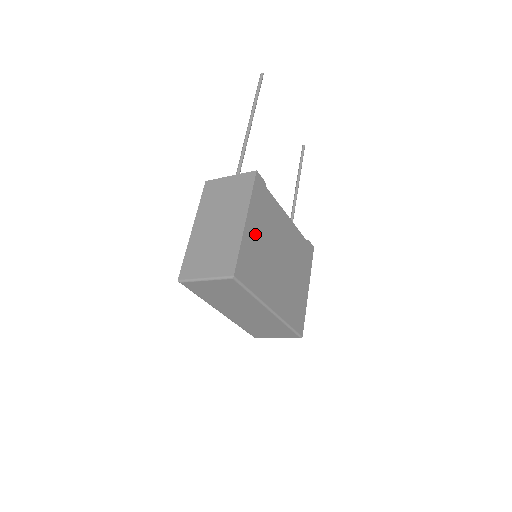
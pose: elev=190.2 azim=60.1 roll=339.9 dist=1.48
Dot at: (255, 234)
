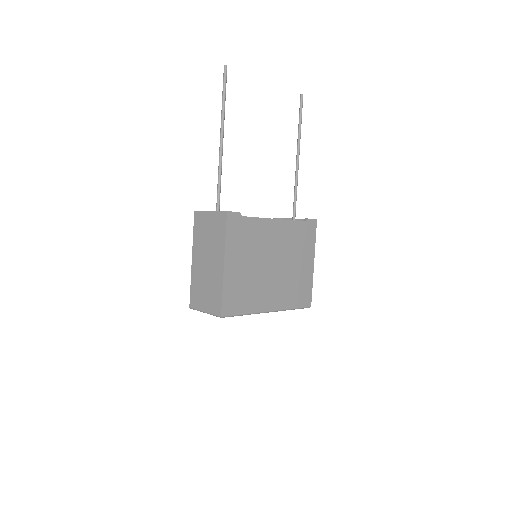
Dot at: (237, 267)
